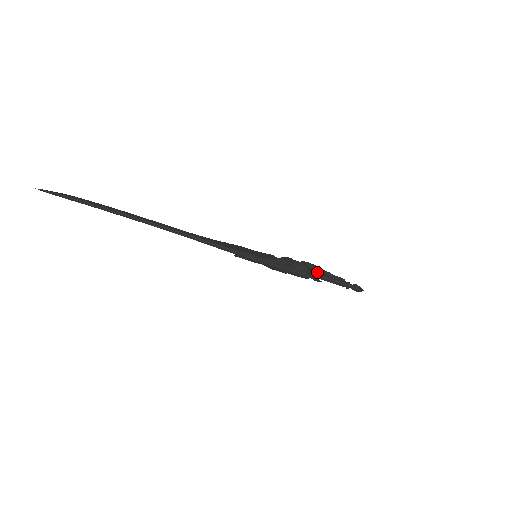
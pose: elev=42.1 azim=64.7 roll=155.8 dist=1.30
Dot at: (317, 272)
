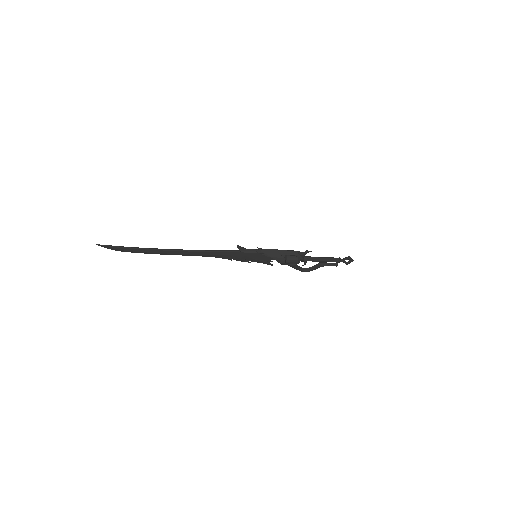
Dot at: (308, 257)
